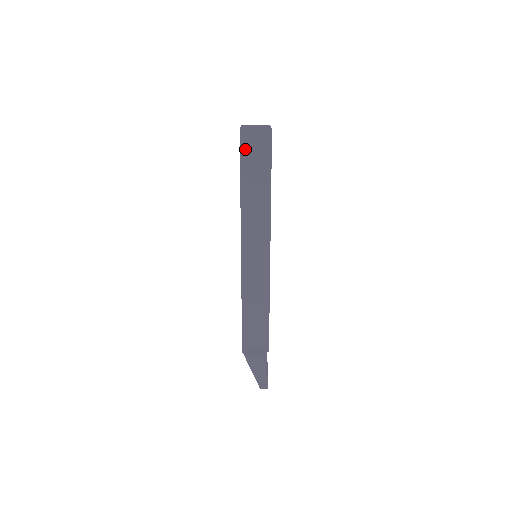
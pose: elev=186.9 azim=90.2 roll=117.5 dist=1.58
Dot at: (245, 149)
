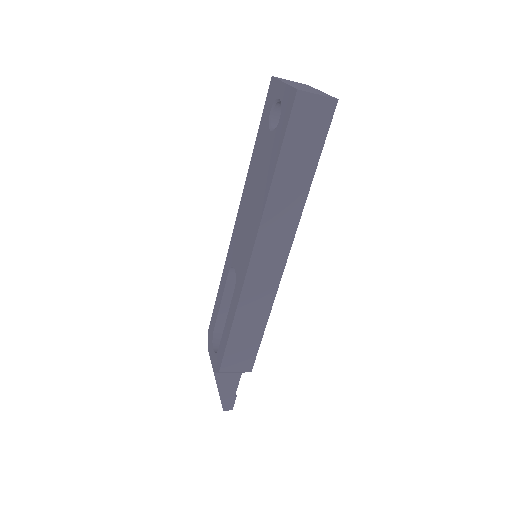
Dot at: (296, 119)
